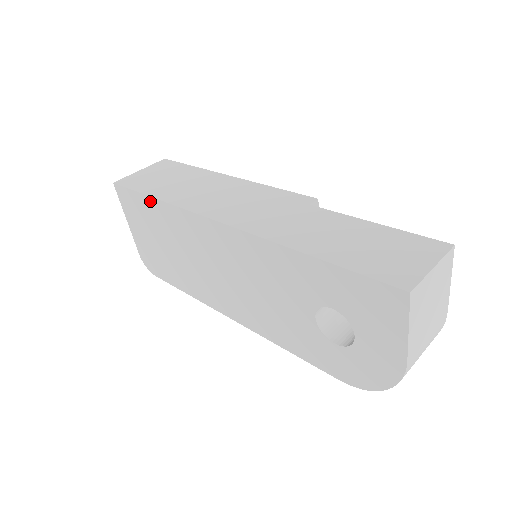
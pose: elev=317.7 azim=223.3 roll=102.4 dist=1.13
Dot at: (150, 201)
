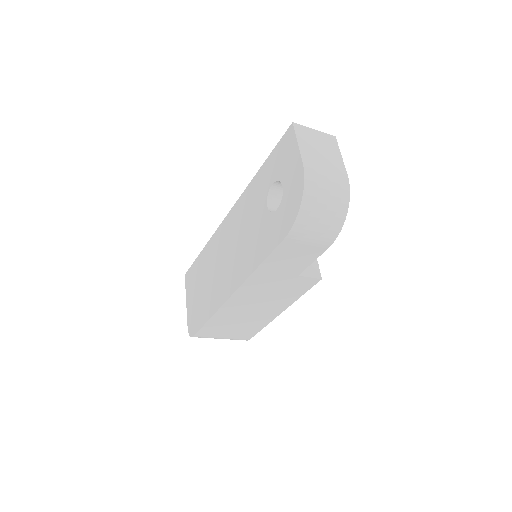
Dot at: (200, 256)
